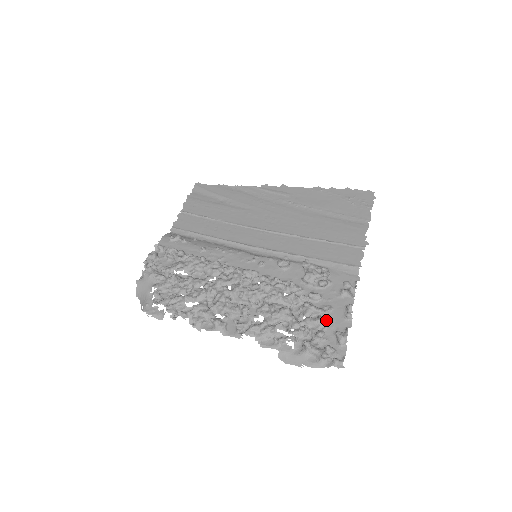
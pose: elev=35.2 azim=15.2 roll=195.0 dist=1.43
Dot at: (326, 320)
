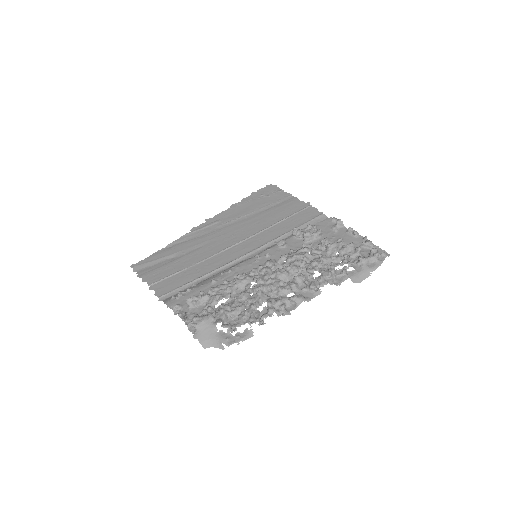
Dot at: occluded
